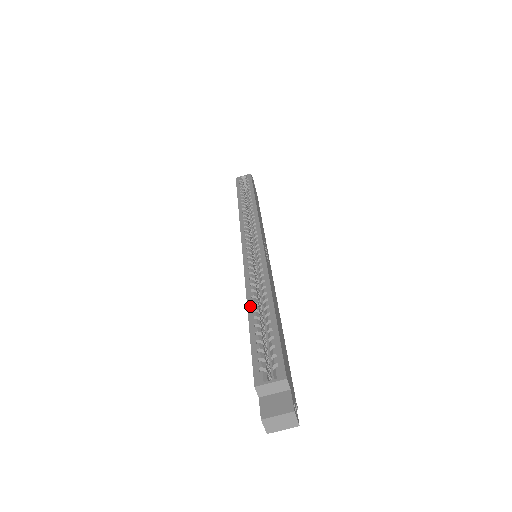
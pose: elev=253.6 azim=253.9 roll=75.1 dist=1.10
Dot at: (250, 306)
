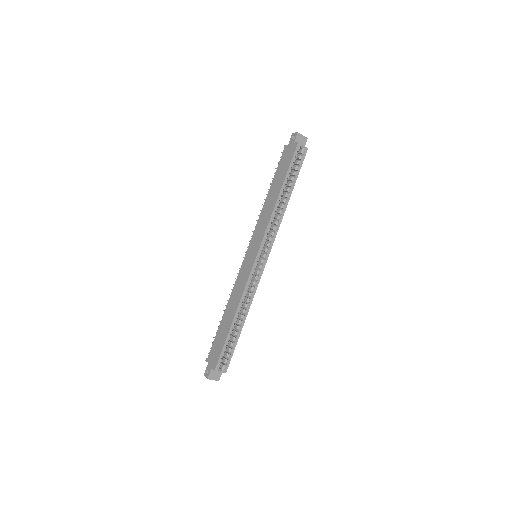
Dot at: (235, 320)
